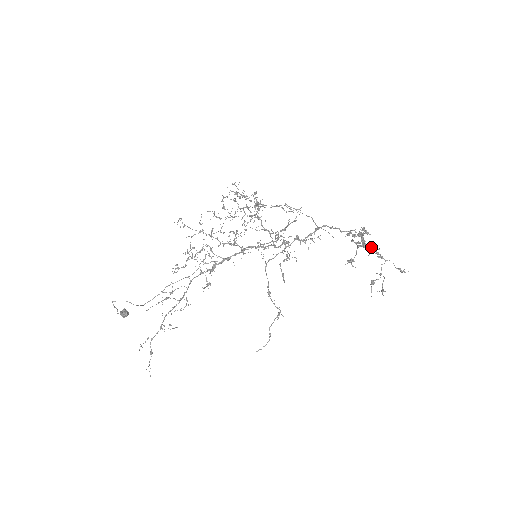
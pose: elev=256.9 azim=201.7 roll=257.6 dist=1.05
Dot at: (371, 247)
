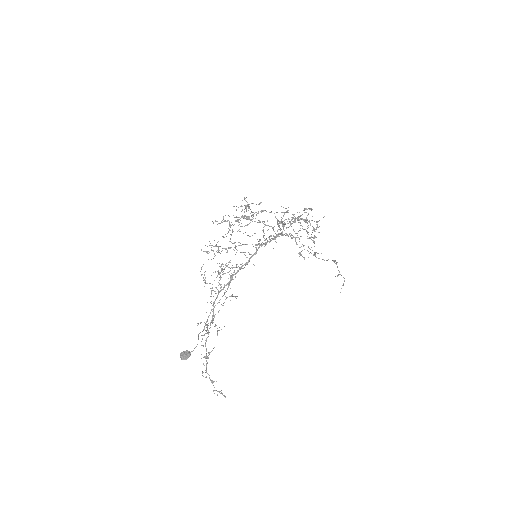
Dot at: (284, 234)
